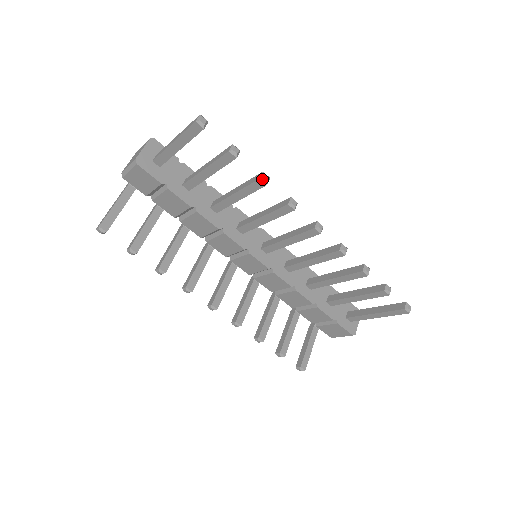
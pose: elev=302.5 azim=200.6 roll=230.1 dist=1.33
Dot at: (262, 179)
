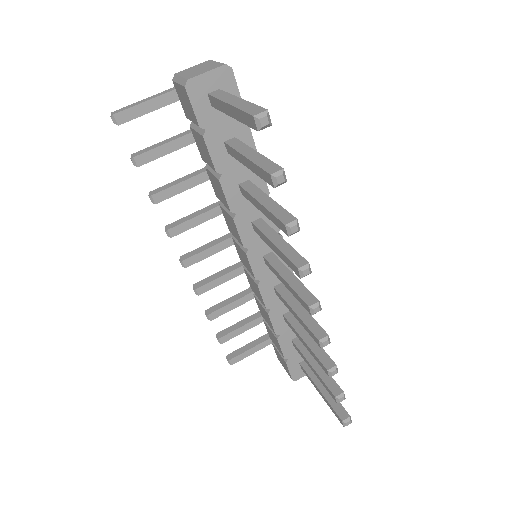
Dot at: (288, 227)
